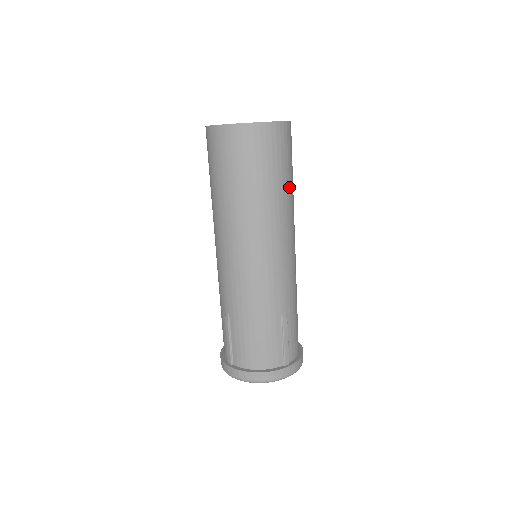
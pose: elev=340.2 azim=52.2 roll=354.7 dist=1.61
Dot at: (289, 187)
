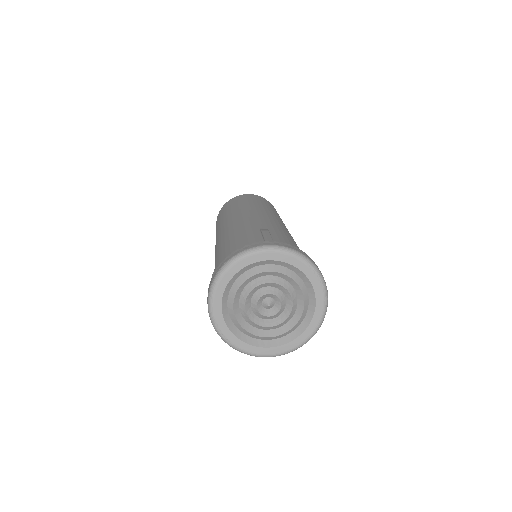
Dot at: occluded
